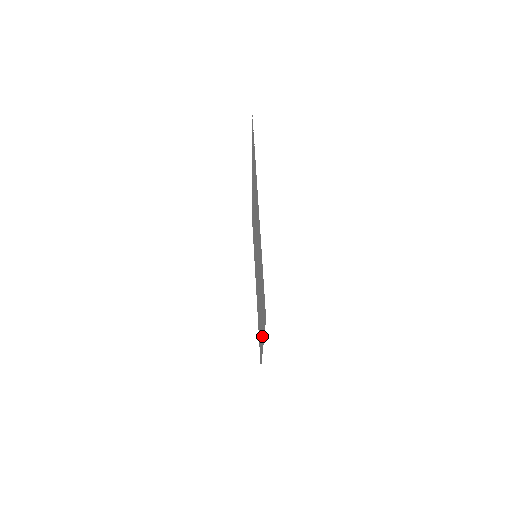
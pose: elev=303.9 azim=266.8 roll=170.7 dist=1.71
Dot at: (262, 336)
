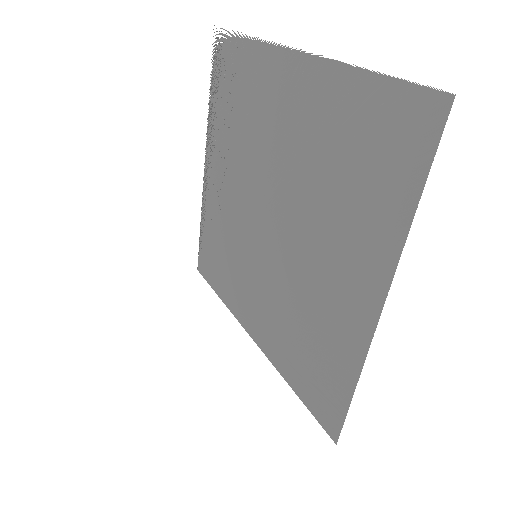
Dot at: (371, 283)
